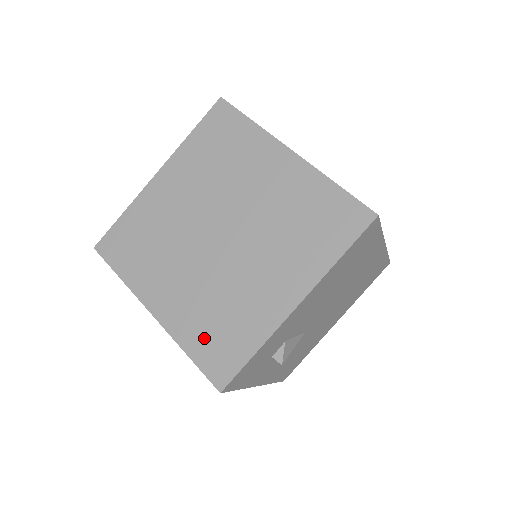
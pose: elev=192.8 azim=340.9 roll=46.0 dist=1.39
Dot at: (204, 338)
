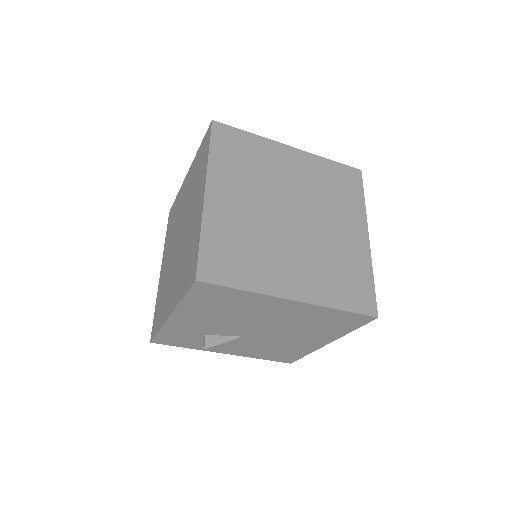
Dot at: (158, 304)
